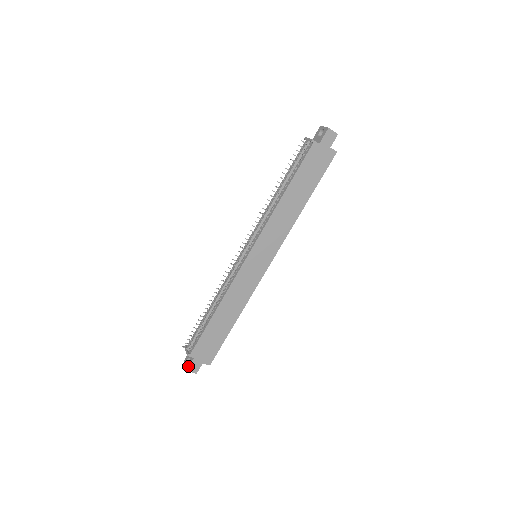
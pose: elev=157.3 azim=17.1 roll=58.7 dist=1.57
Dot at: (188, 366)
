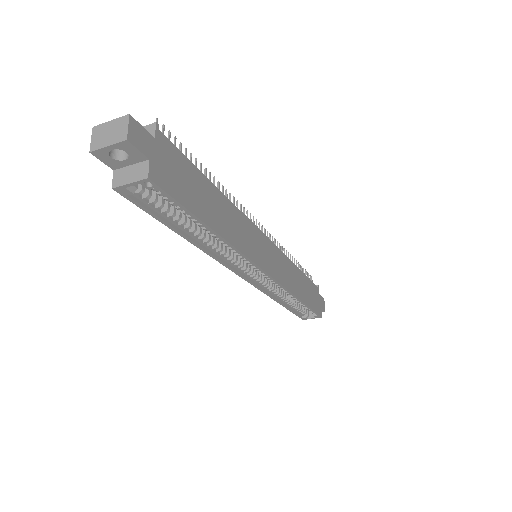
Dot at: (135, 121)
